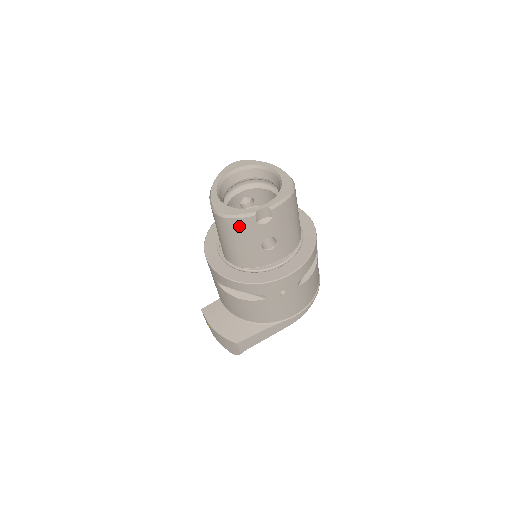
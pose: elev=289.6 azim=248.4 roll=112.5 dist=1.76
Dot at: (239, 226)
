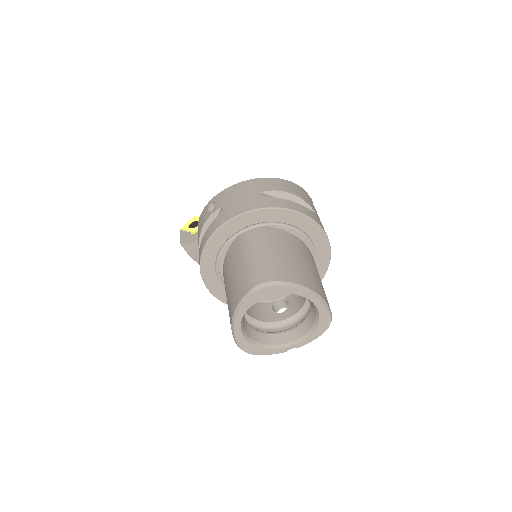
Dot at: occluded
